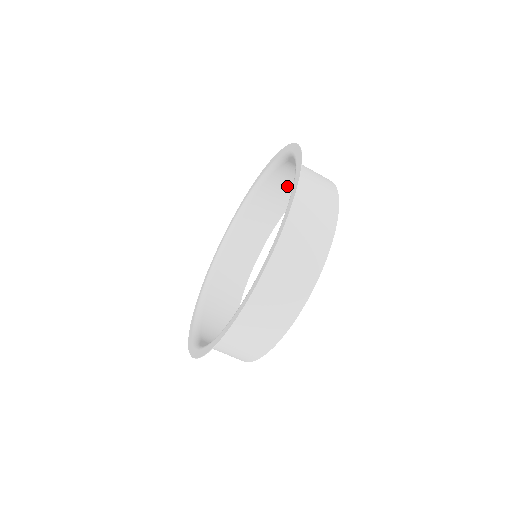
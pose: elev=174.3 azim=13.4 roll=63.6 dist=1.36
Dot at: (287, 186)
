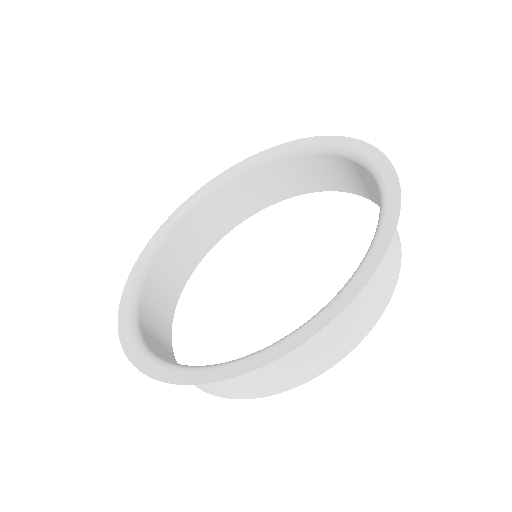
Dot at: (330, 175)
